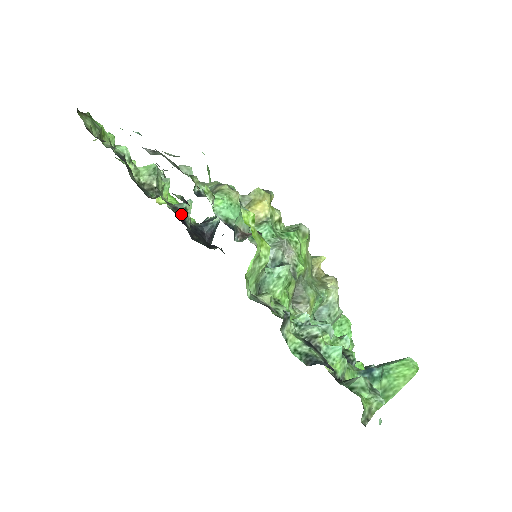
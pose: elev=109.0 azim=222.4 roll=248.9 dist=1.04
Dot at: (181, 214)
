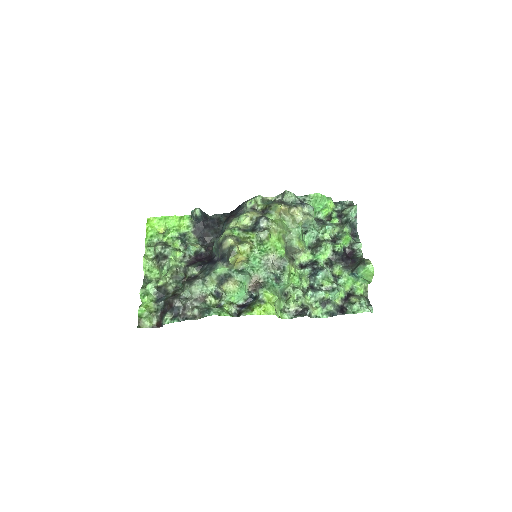
Dot at: (196, 256)
